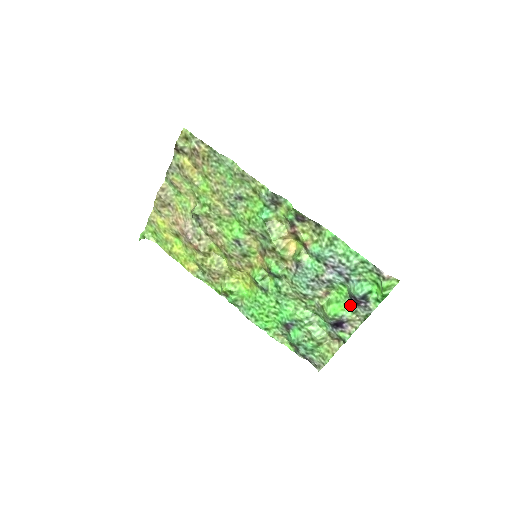
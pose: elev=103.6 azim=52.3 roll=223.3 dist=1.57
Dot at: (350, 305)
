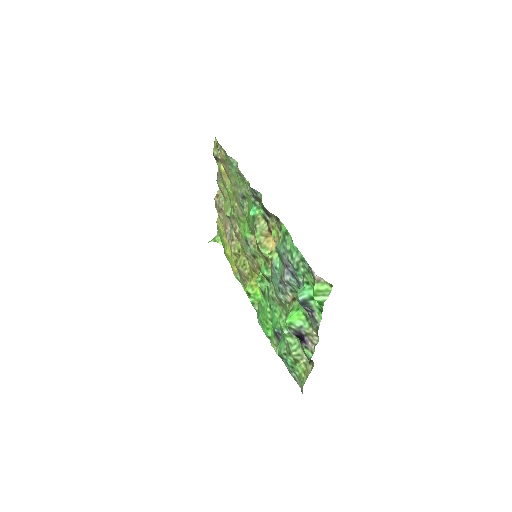
Dot at: (307, 315)
